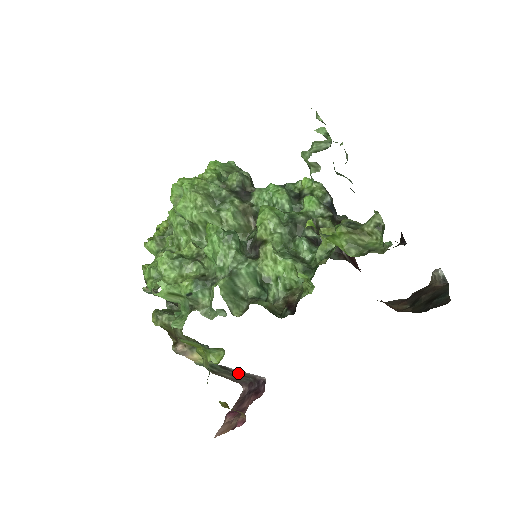
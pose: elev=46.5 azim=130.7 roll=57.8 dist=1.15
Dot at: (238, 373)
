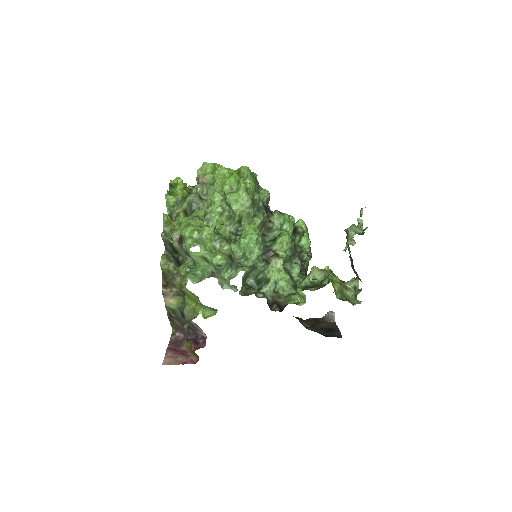
Dot at: (189, 324)
